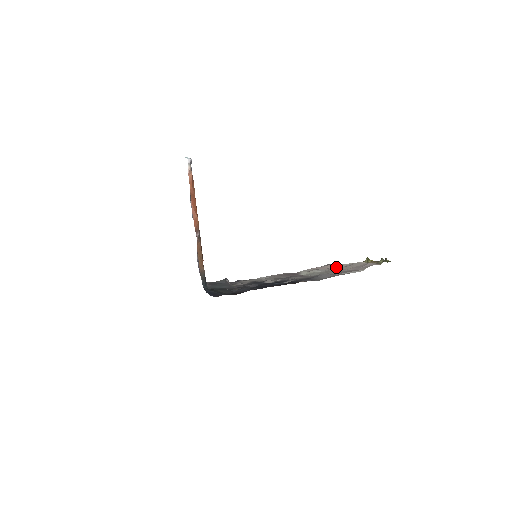
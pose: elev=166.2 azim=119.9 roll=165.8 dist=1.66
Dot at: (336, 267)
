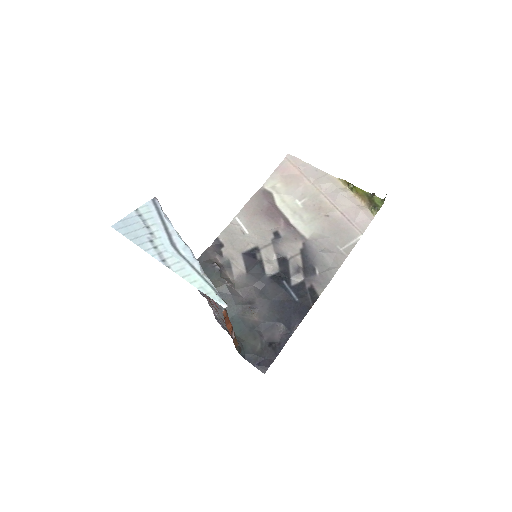
Dot at: (312, 185)
